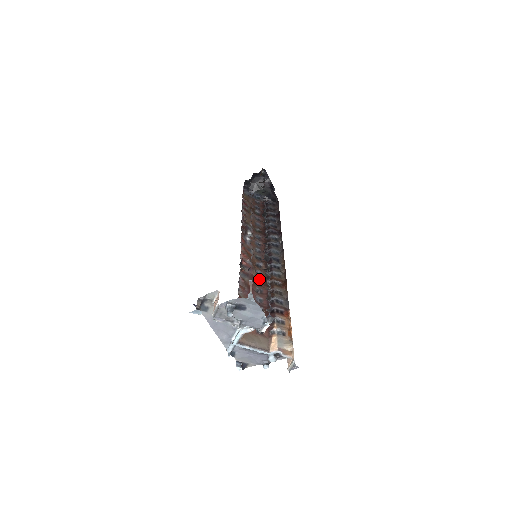
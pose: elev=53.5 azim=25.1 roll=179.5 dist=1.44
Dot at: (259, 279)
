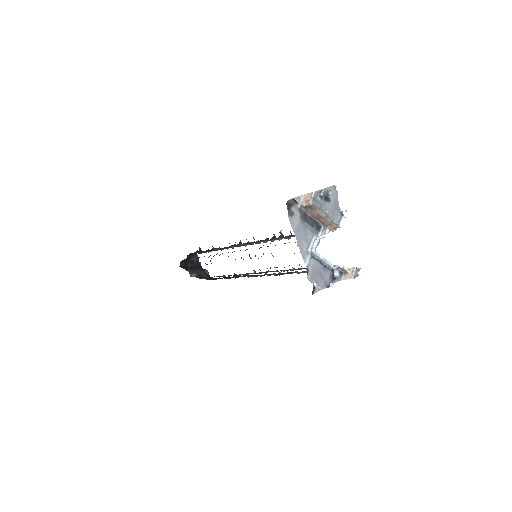
Dot at: occluded
